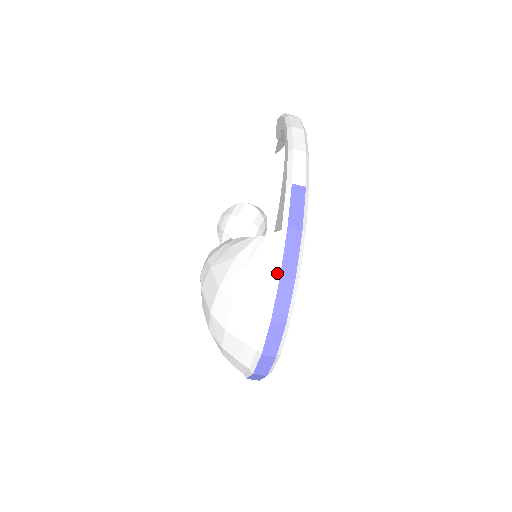
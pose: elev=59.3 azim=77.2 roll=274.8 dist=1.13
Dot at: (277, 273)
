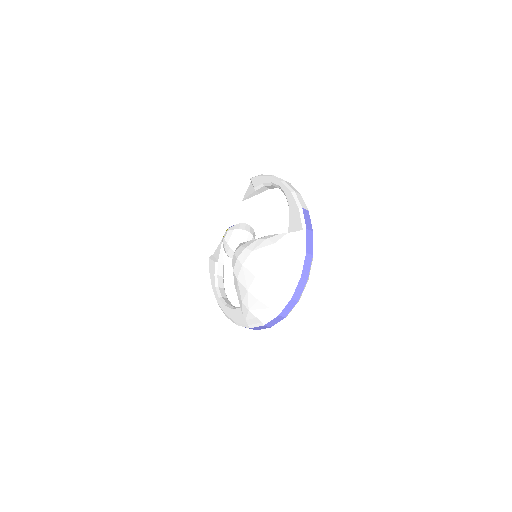
Dot at: (304, 251)
